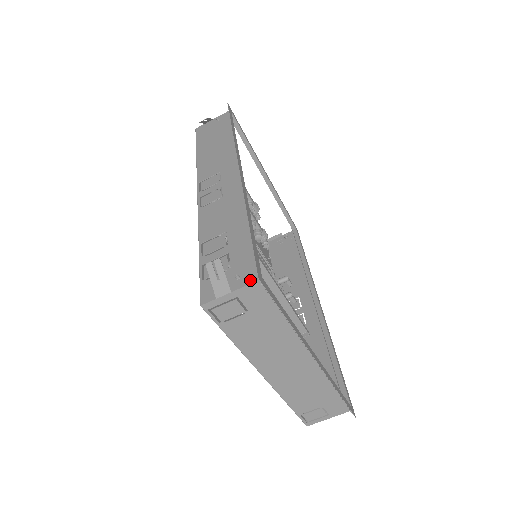
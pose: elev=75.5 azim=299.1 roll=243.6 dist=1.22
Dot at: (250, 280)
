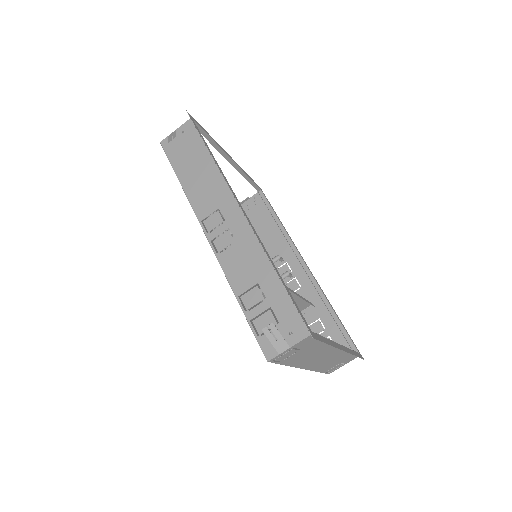
Dot at: (303, 335)
